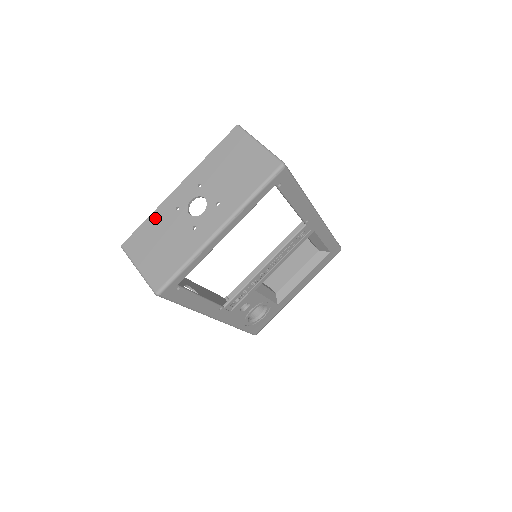
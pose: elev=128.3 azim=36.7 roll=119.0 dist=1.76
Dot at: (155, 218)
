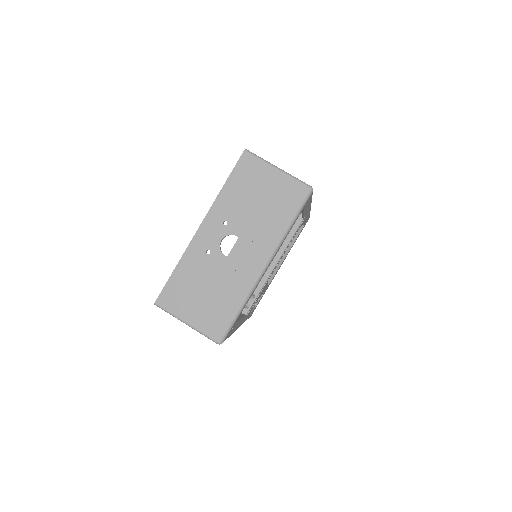
Dot at: (185, 267)
